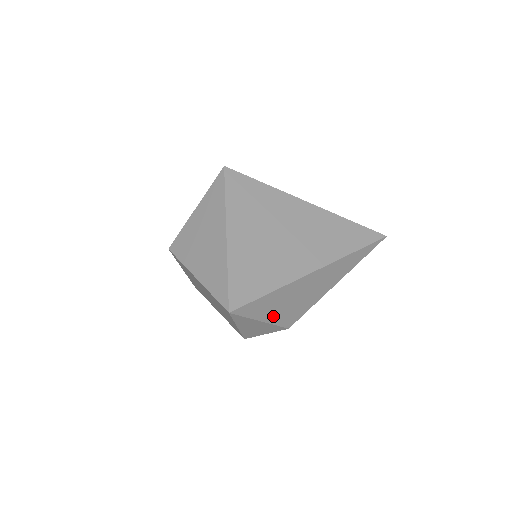
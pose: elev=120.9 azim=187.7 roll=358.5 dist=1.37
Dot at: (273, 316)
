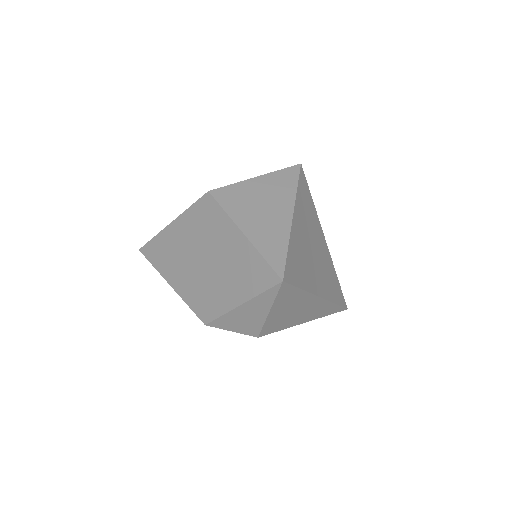
Dot at: (274, 314)
